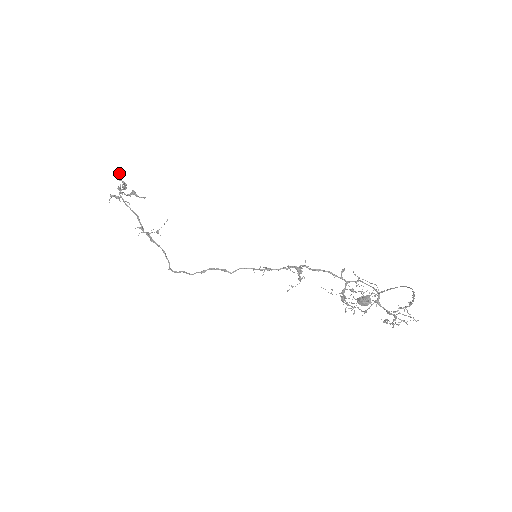
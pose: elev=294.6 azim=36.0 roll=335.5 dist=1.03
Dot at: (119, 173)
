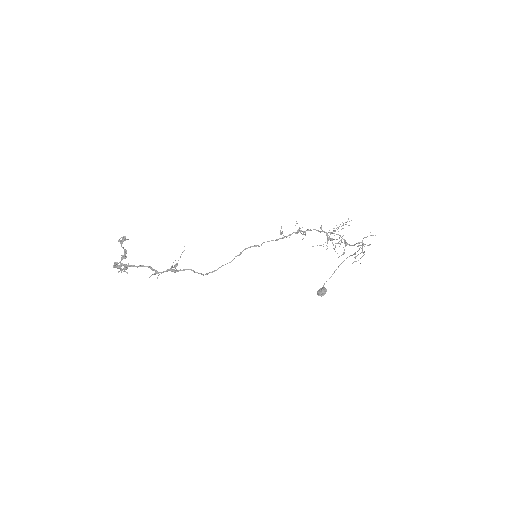
Dot at: (125, 238)
